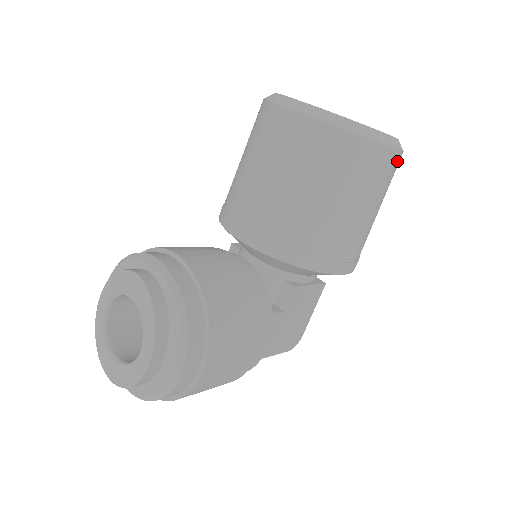
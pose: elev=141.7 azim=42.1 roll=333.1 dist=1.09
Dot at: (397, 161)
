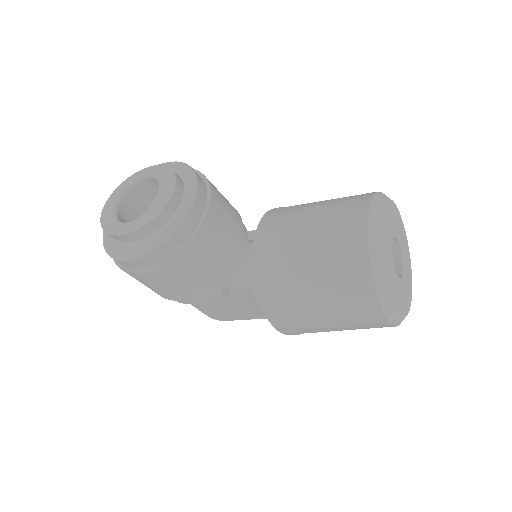
Dot at: (383, 326)
